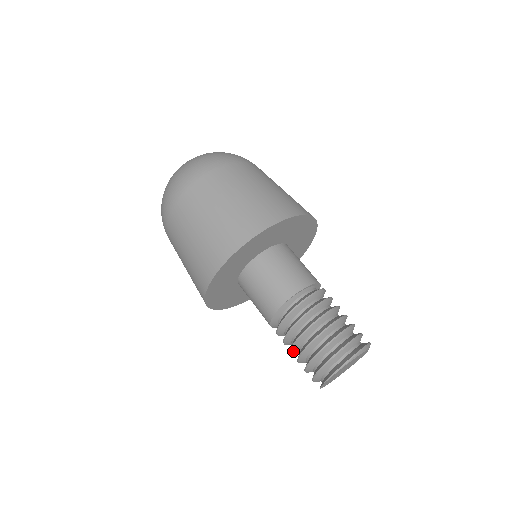
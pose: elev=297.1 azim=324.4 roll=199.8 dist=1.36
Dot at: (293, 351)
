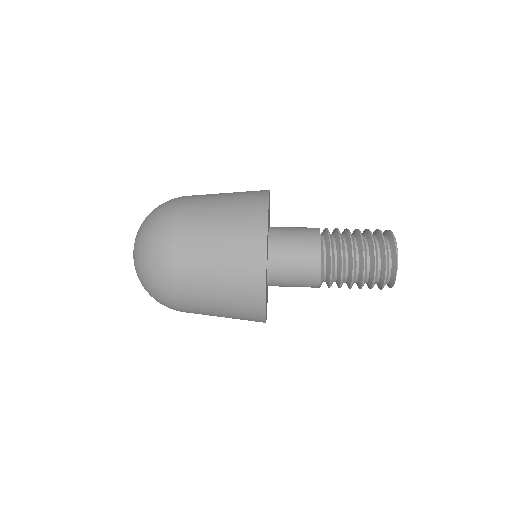
Dot at: (353, 283)
